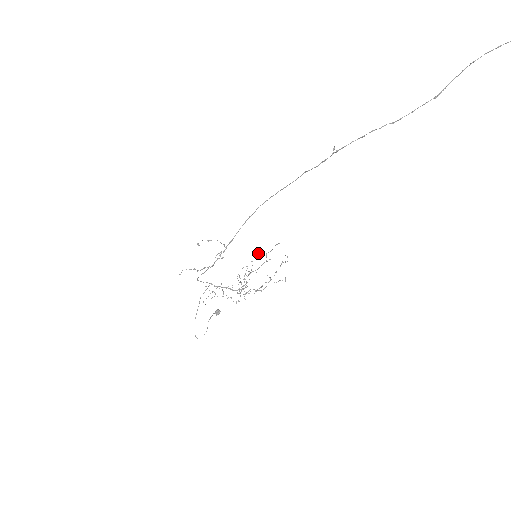
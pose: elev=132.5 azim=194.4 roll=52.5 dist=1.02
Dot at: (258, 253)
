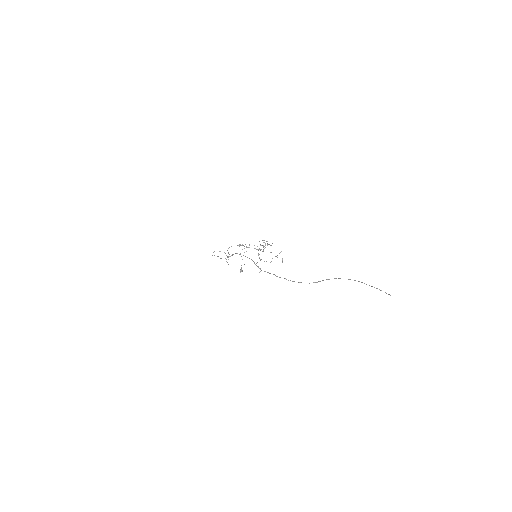
Dot at: occluded
